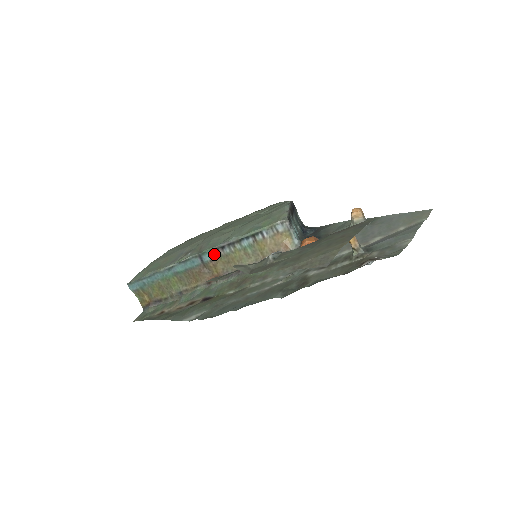
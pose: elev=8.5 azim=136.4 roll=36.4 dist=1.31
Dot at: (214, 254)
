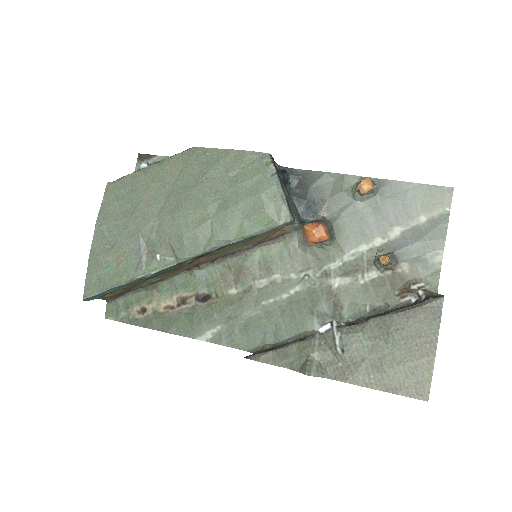
Dot at: (197, 257)
